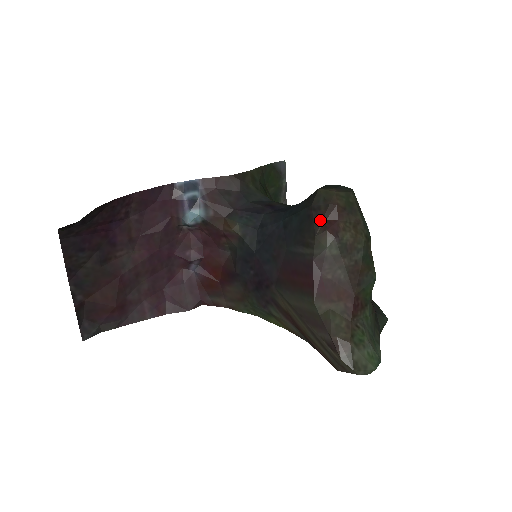
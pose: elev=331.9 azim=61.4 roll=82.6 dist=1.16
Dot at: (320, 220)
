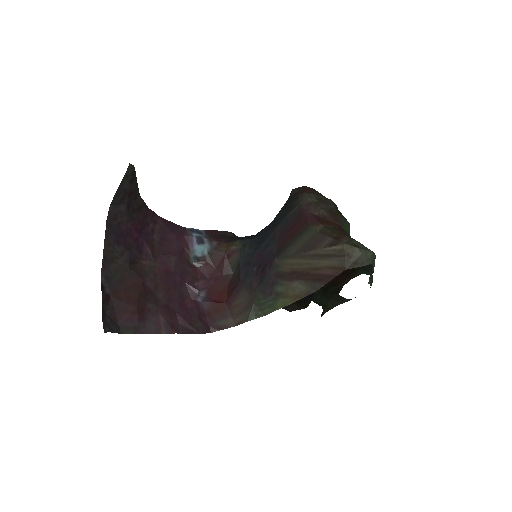
Dot at: (299, 193)
